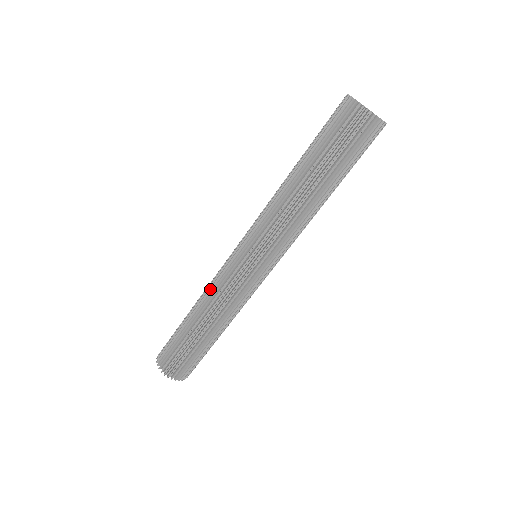
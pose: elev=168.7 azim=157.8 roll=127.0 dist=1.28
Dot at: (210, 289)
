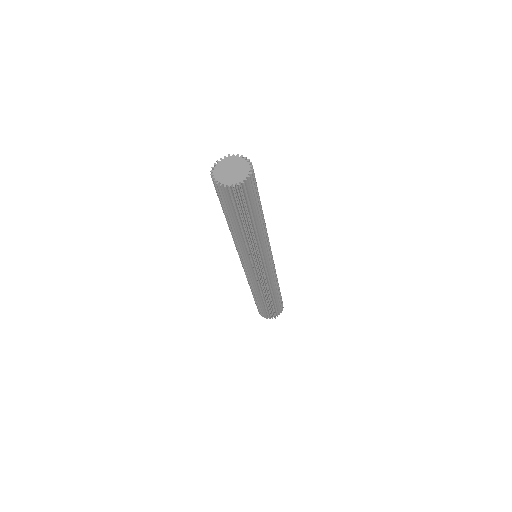
Dot at: (252, 286)
